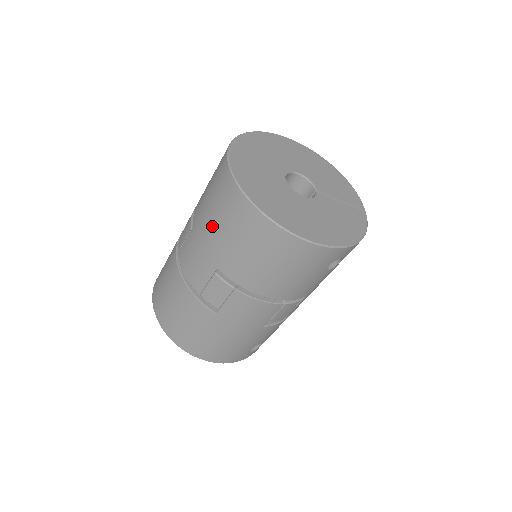
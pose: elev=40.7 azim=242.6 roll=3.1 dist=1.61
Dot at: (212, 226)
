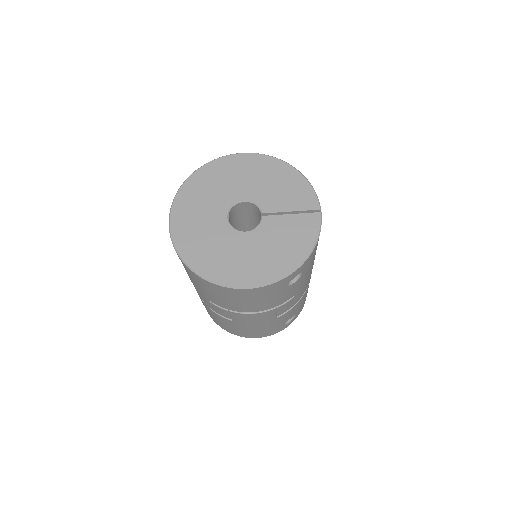
Dot at: occluded
